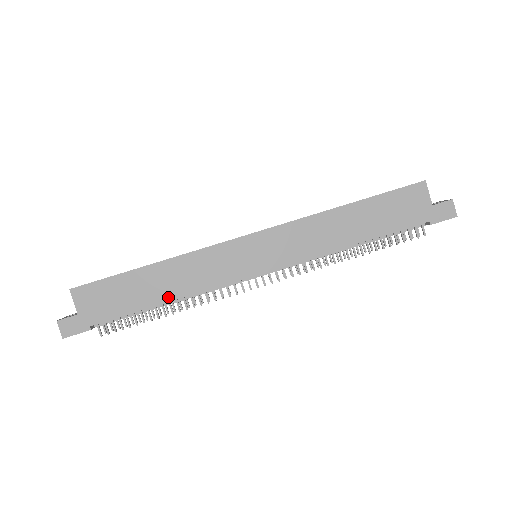
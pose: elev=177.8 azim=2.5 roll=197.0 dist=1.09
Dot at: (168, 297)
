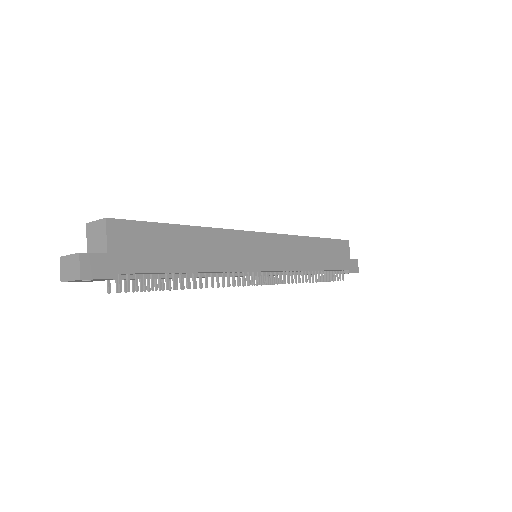
Dot at: (199, 267)
